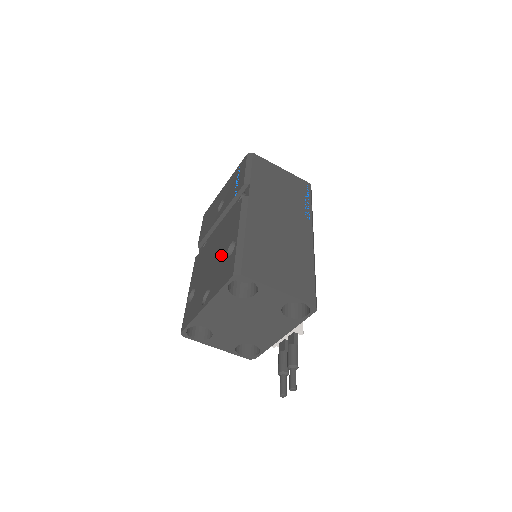
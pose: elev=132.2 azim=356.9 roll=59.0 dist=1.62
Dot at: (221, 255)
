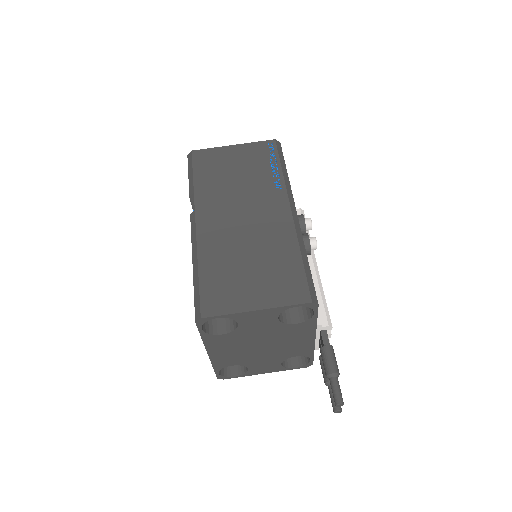
Dot at: occluded
